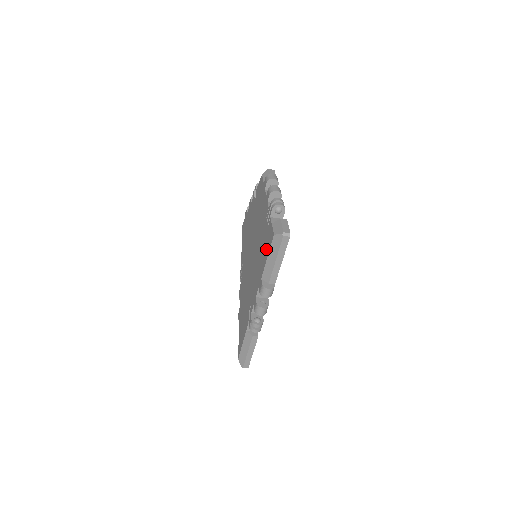
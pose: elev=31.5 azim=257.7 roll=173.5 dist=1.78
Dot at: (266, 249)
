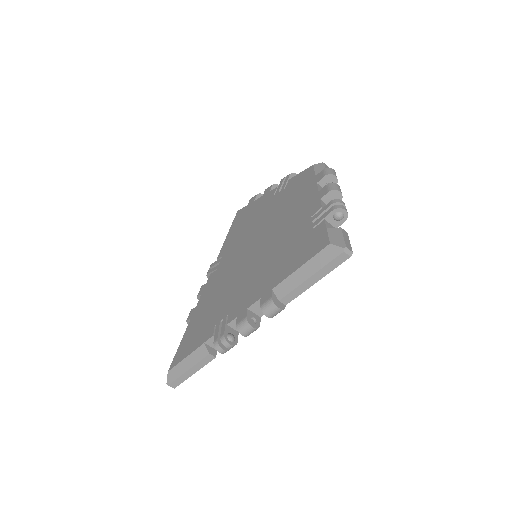
Dot at: (300, 256)
